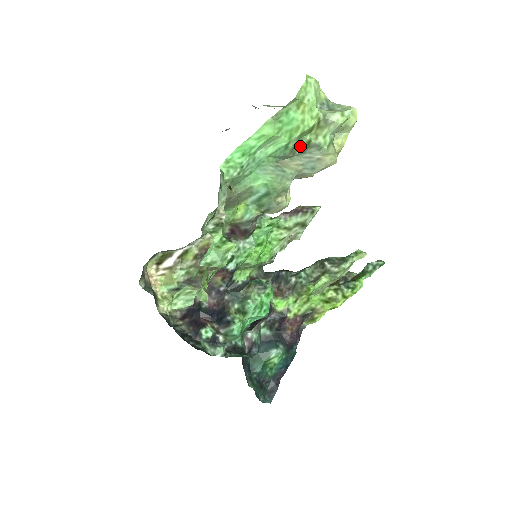
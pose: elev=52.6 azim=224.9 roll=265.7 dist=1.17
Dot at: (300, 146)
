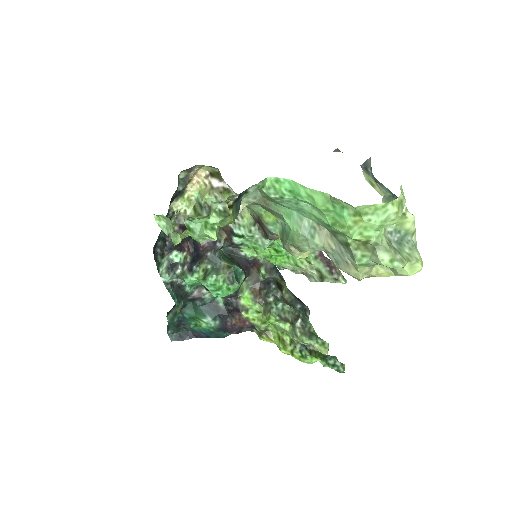
Dot at: (342, 237)
